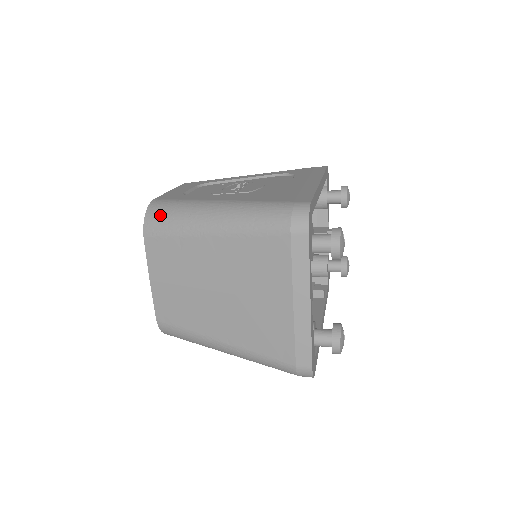
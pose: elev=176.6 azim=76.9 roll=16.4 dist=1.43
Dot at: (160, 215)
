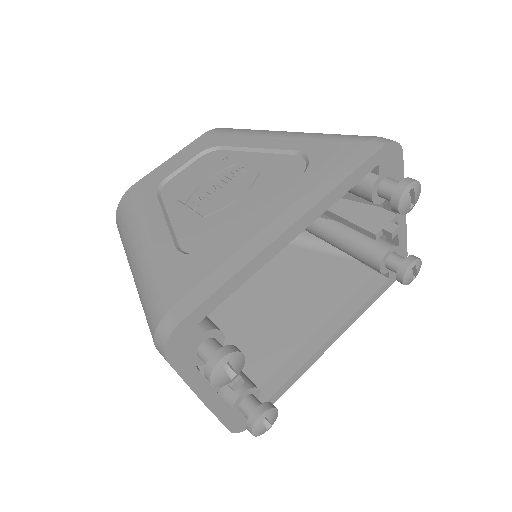
Dot at: (120, 221)
